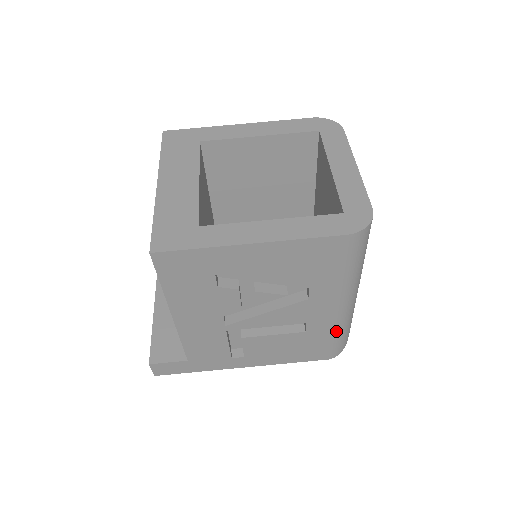
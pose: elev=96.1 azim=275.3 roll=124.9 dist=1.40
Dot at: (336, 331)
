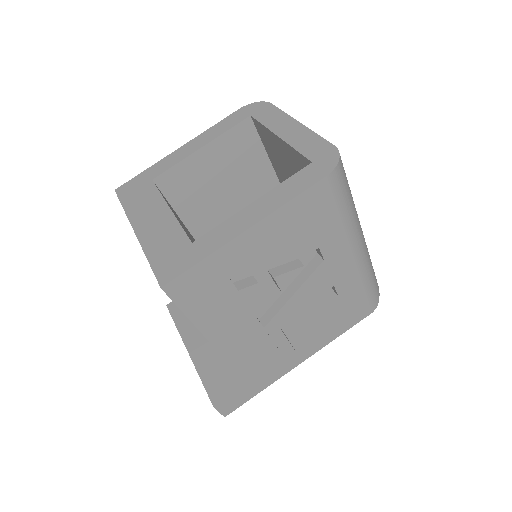
Dot at: (364, 280)
